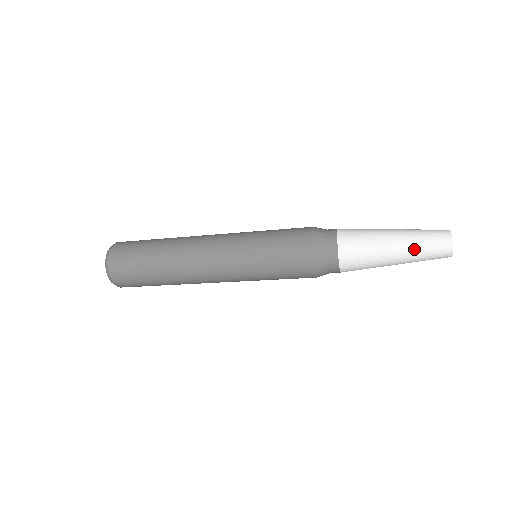
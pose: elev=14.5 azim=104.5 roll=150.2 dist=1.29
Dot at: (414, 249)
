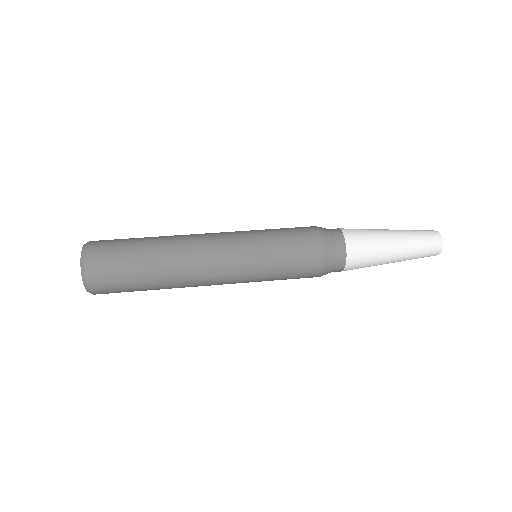
Dot at: occluded
